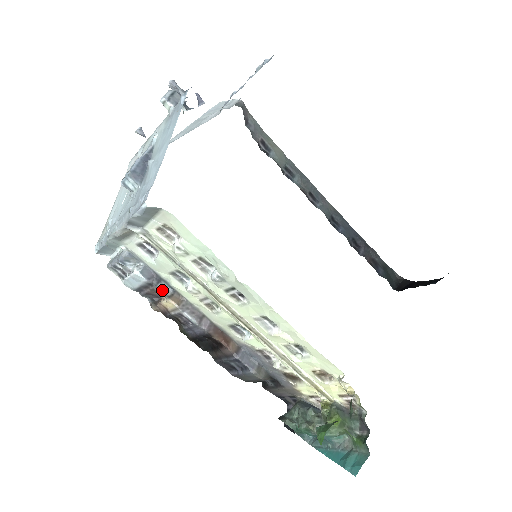
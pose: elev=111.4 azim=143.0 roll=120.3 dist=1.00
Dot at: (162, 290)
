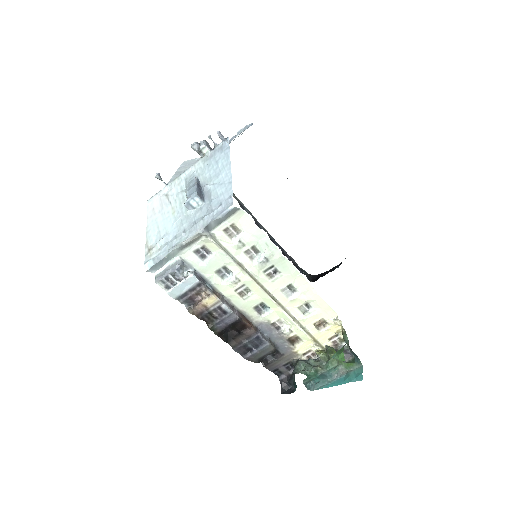
Dot at: (208, 288)
